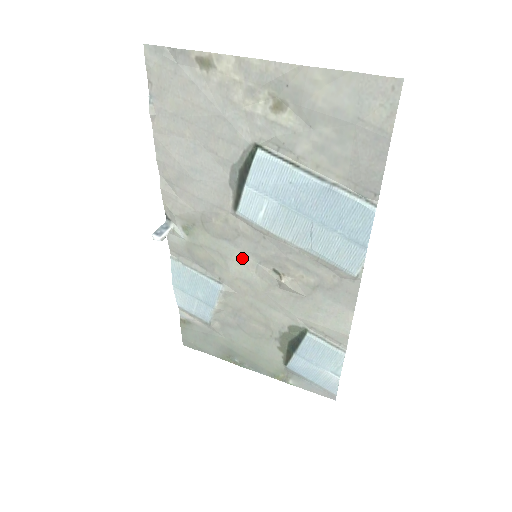
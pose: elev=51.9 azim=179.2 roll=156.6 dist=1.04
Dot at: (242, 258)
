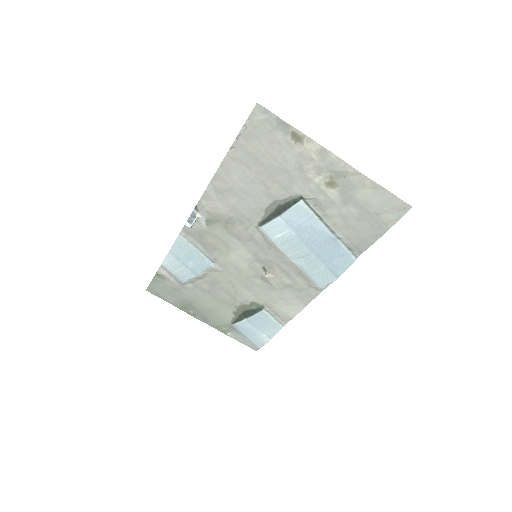
Dot at: (244, 253)
